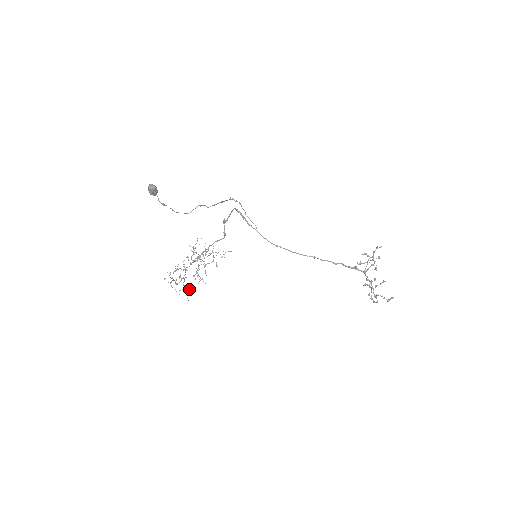
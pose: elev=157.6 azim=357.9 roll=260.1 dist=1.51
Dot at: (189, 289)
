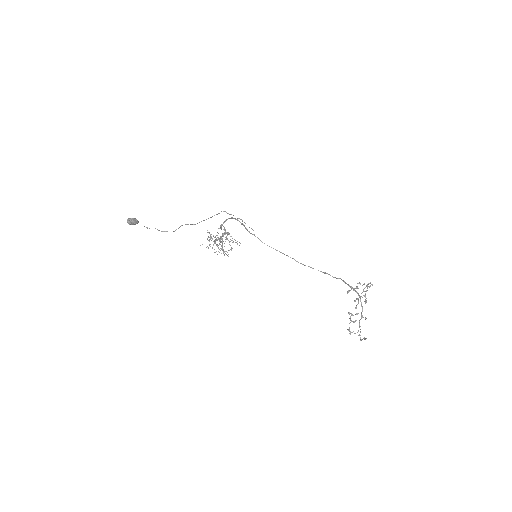
Dot at: occluded
